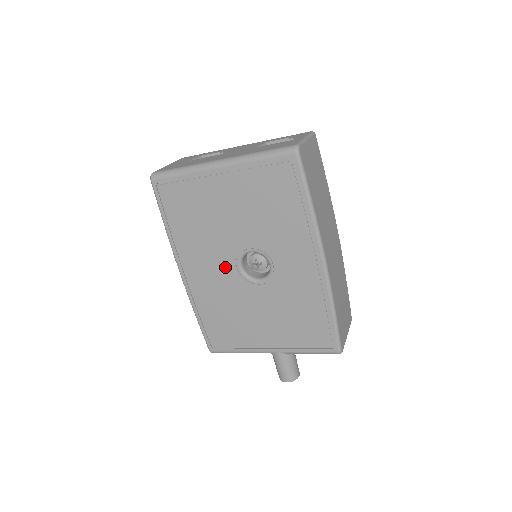
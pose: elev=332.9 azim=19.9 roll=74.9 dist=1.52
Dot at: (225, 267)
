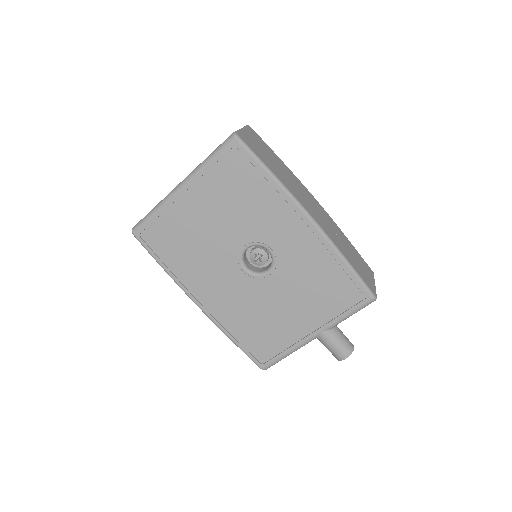
Dot at: (233, 277)
